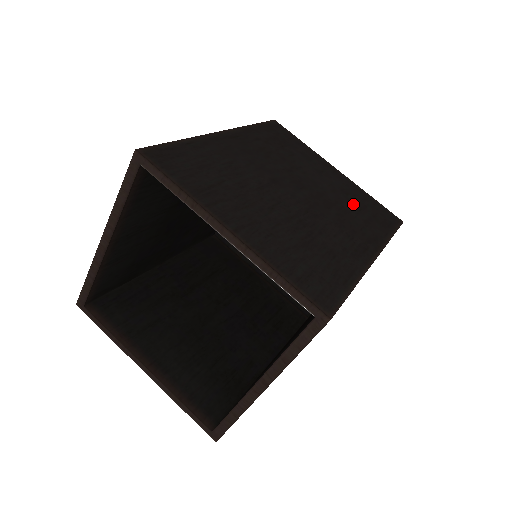
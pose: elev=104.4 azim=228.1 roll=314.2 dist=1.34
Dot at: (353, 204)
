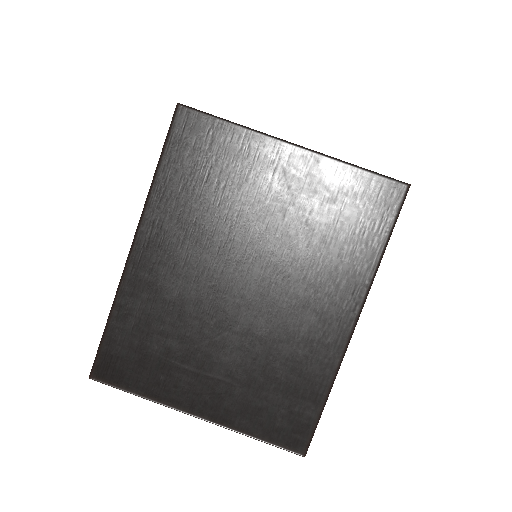
Dot at: (323, 225)
